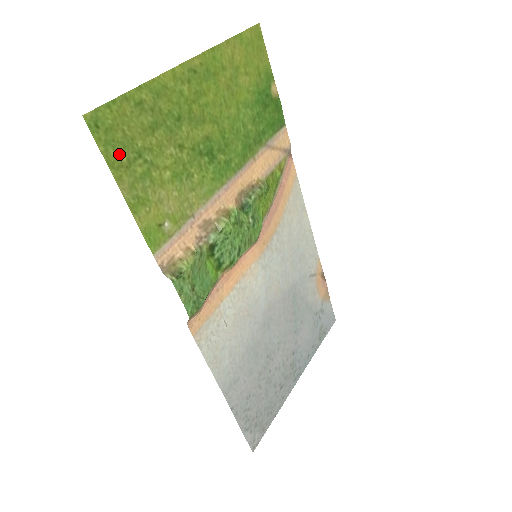
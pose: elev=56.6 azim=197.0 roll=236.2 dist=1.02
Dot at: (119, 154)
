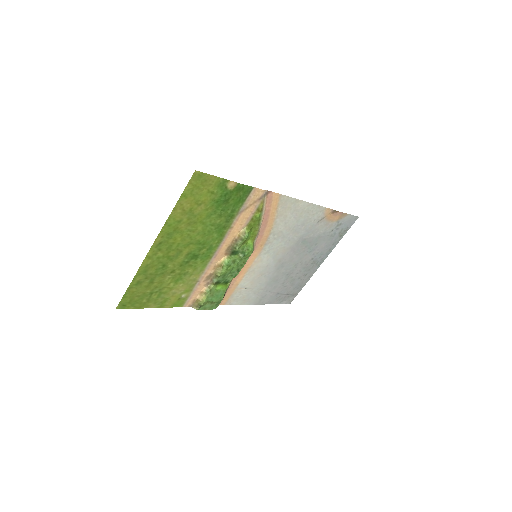
Dot at: (141, 302)
